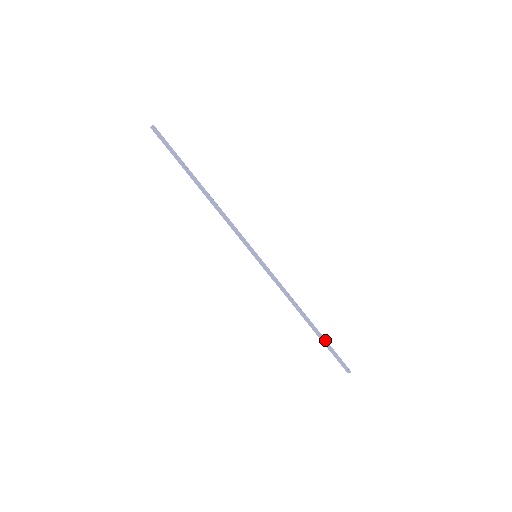
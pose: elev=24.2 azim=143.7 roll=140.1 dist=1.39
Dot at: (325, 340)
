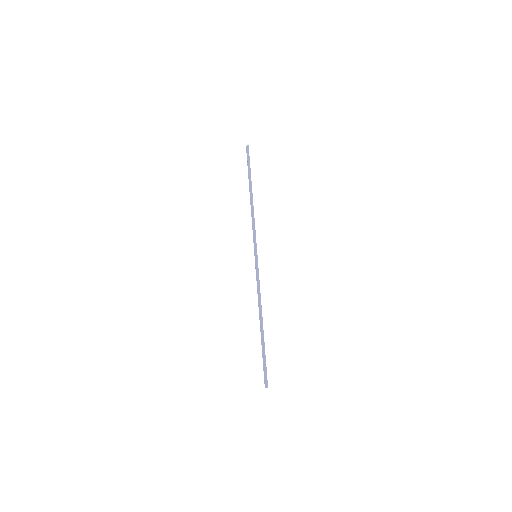
Dot at: (264, 347)
